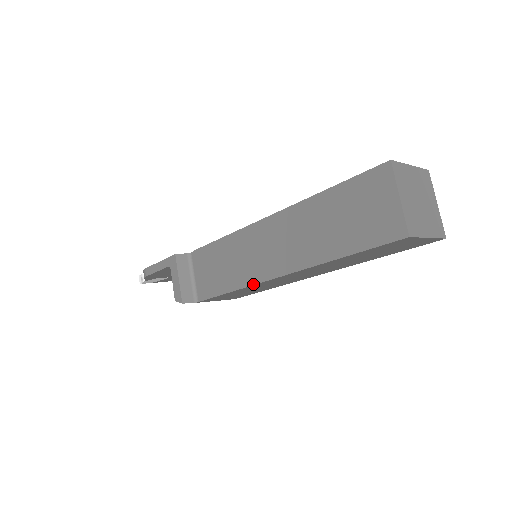
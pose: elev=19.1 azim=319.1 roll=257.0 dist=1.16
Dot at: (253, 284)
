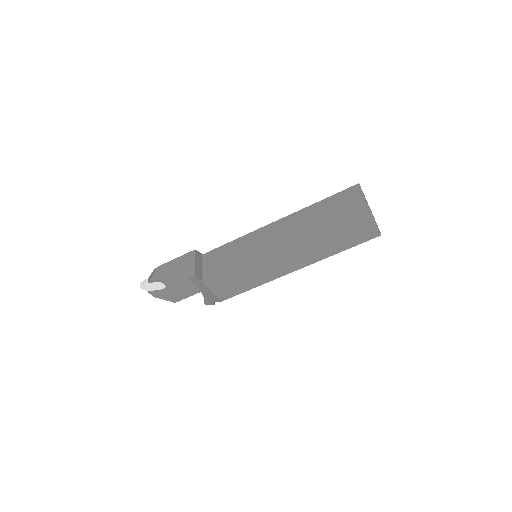
Dot at: (261, 256)
